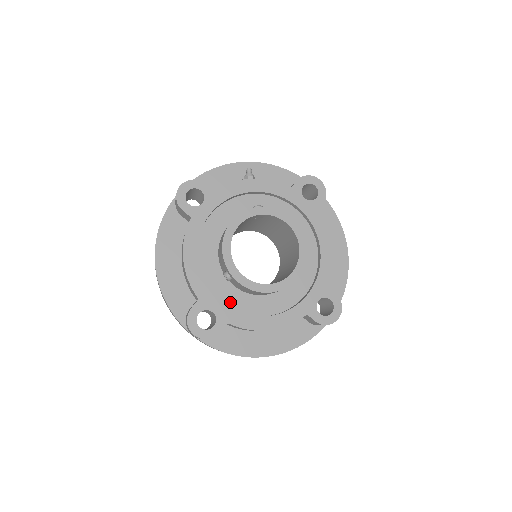
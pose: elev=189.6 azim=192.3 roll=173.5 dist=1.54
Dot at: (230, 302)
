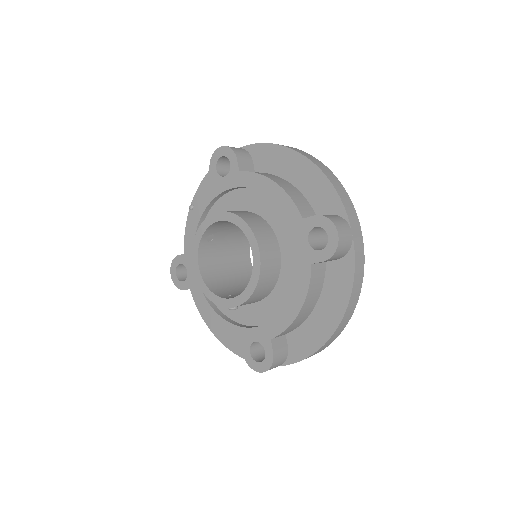
Dot at: (262, 319)
